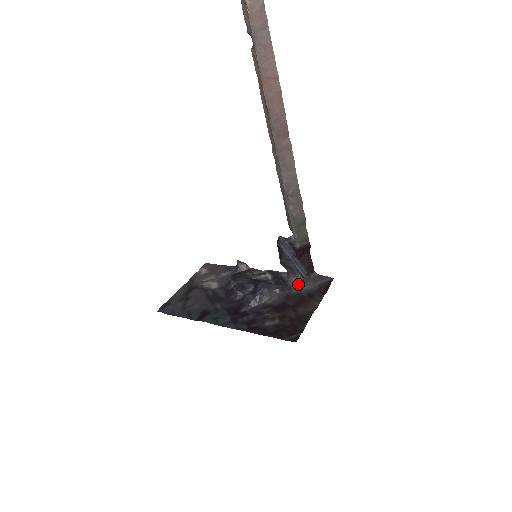
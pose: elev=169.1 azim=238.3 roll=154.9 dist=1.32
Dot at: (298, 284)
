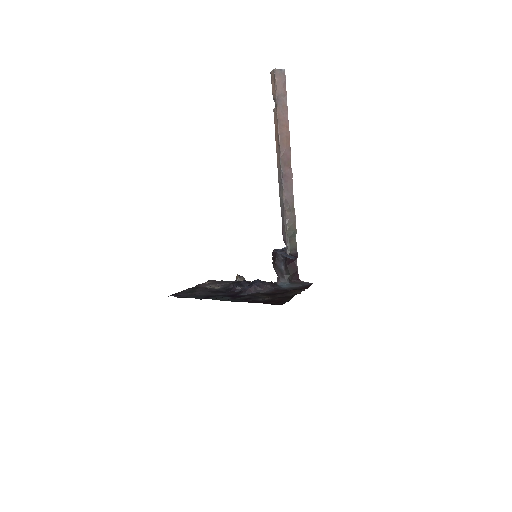
Dot at: (285, 285)
